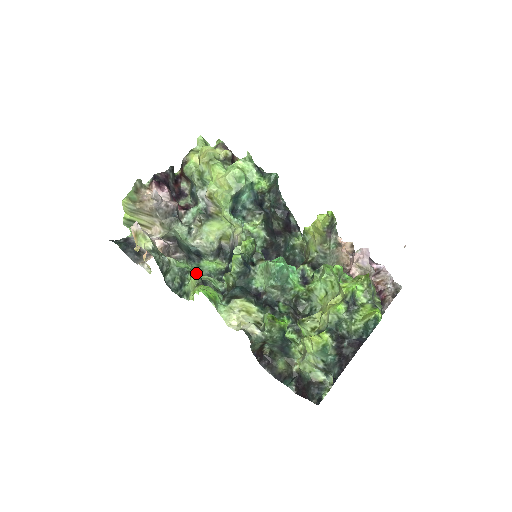
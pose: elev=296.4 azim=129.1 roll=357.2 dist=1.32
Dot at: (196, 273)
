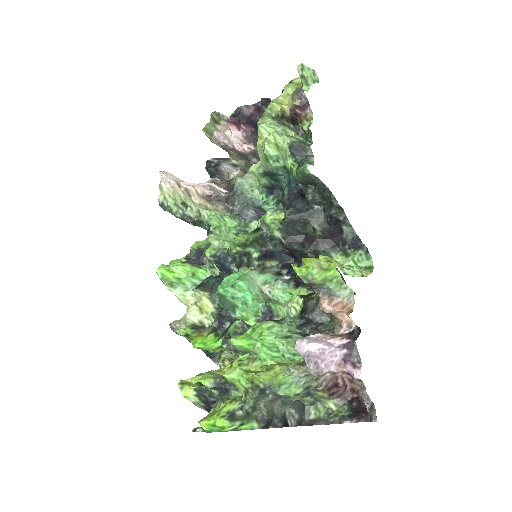
Dot at: (241, 232)
